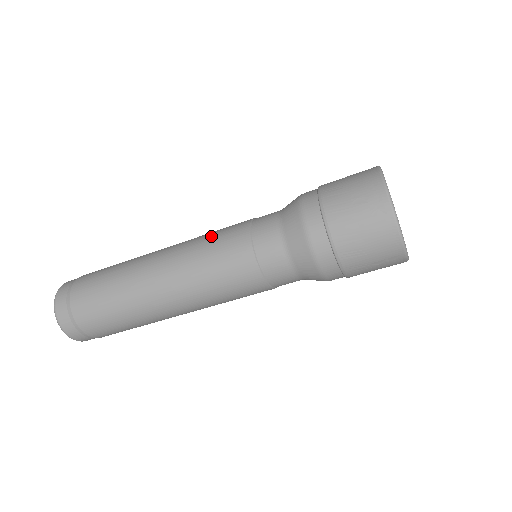
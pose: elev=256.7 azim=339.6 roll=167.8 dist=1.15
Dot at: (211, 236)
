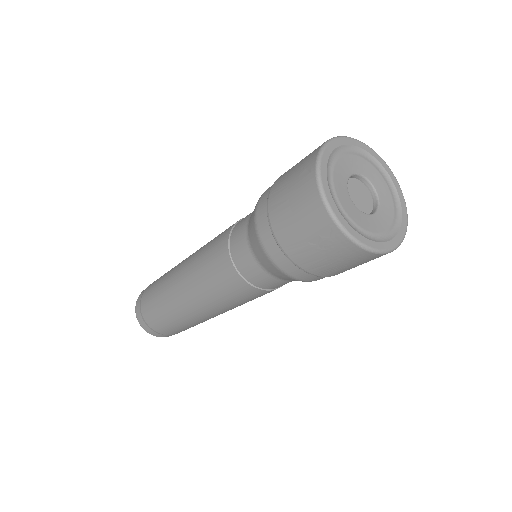
Dot at: occluded
